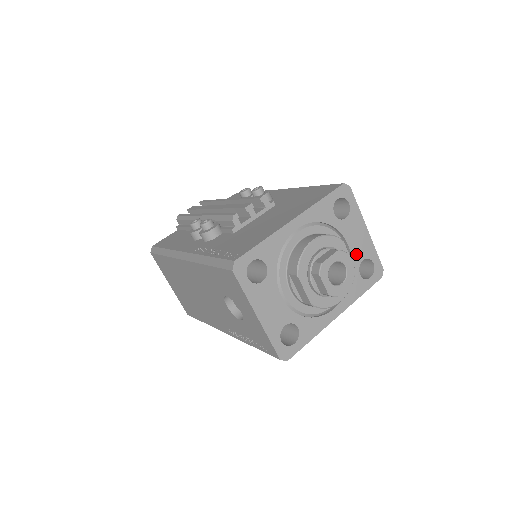
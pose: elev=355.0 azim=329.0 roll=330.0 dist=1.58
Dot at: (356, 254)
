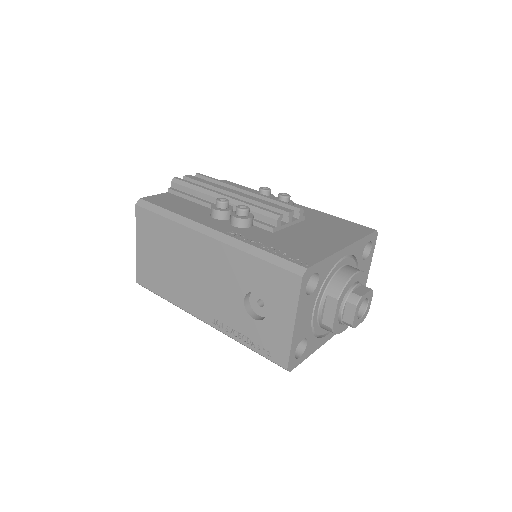
Dot at: occluded
